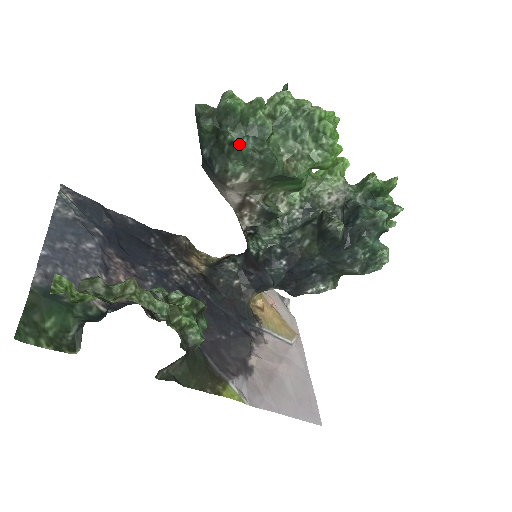
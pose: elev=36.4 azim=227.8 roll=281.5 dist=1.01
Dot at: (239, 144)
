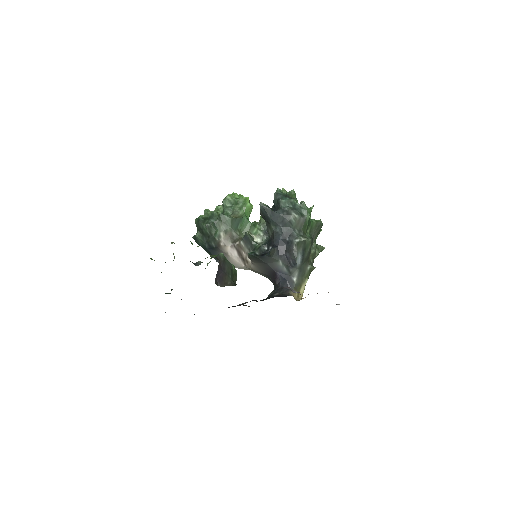
Dot at: (209, 224)
